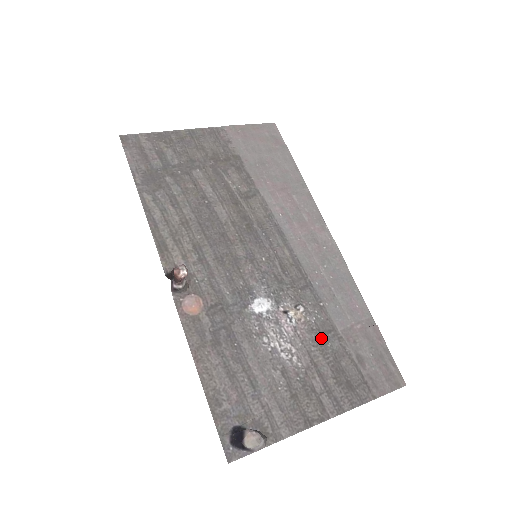
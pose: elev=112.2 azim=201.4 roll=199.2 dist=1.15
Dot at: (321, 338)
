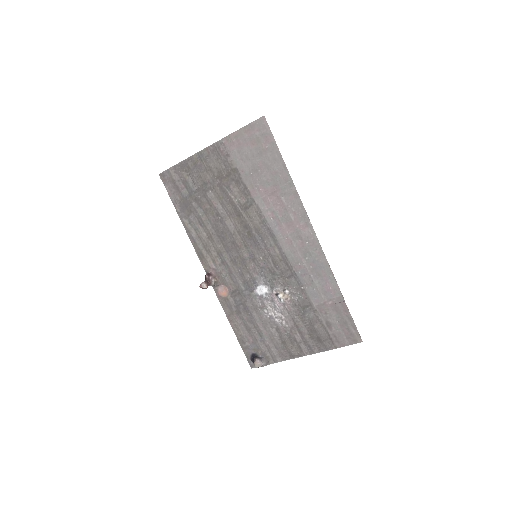
Dot at: (301, 311)
